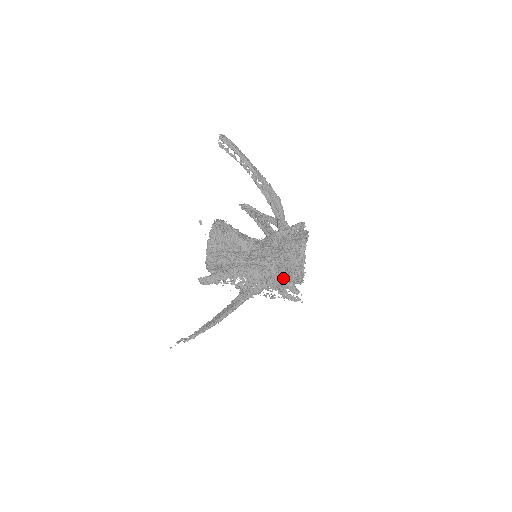
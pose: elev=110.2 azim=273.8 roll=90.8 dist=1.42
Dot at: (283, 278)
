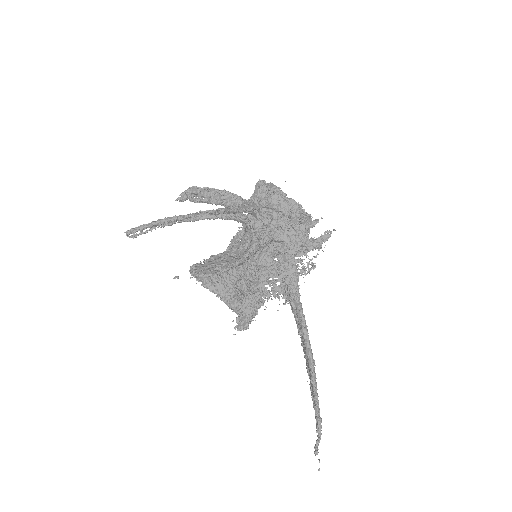
Dot at: occluded
